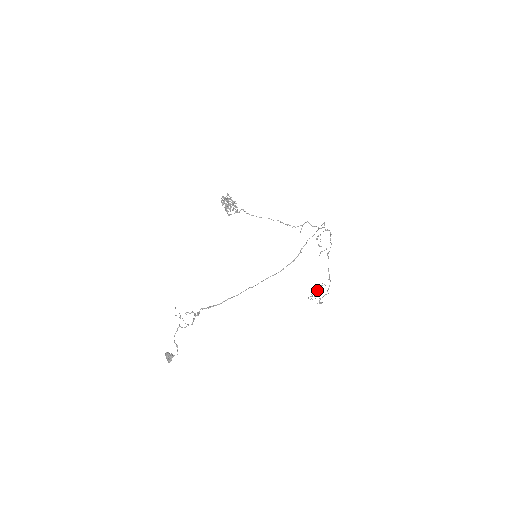
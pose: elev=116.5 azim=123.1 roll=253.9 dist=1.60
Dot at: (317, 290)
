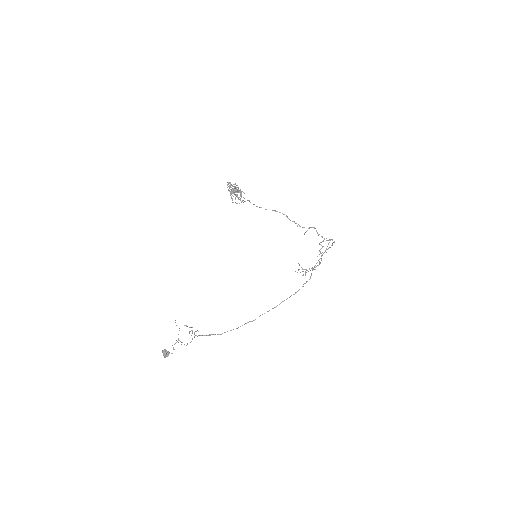
Dot at: occluded
